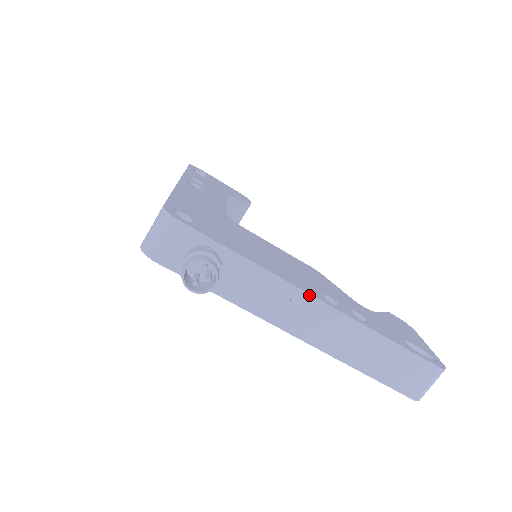
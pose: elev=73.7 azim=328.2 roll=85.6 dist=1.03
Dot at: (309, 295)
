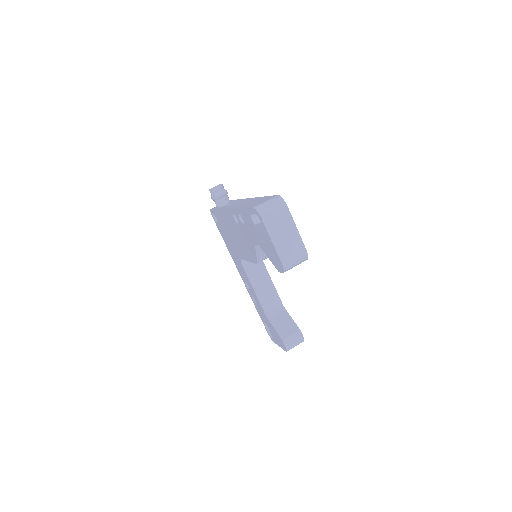
Dot at: occluded
